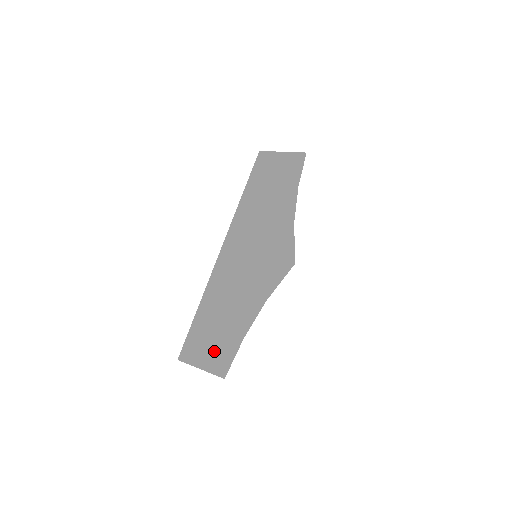
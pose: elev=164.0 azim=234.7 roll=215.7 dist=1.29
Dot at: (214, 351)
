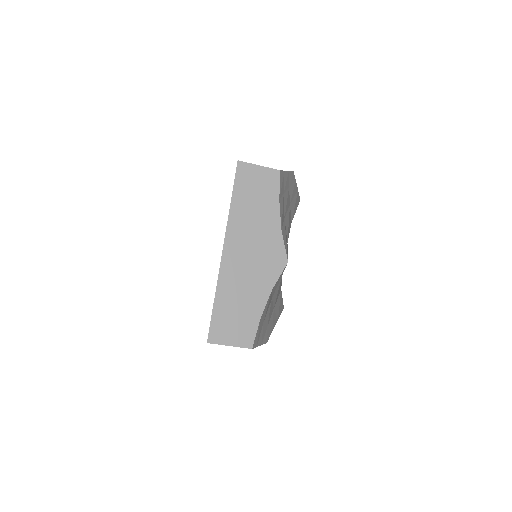
Dot at: occluded
